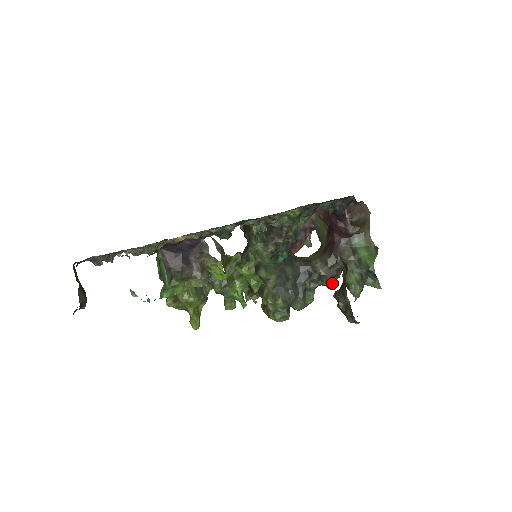
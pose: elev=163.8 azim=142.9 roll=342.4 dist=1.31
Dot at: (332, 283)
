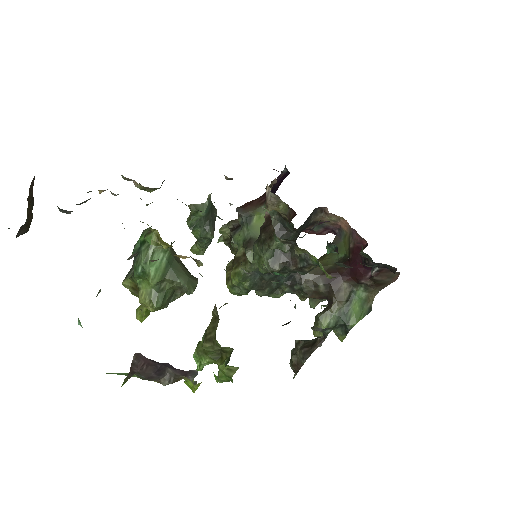
Dot at: occluded
